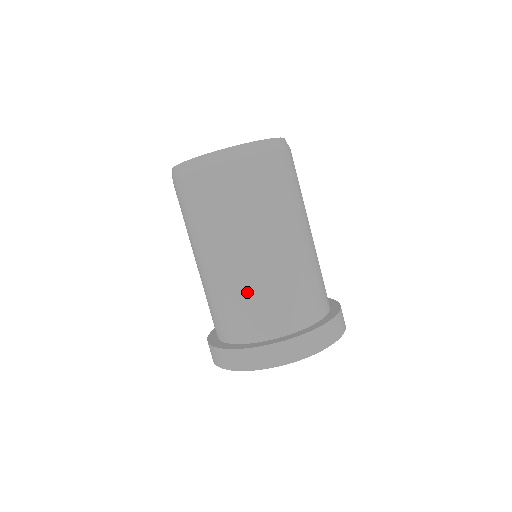
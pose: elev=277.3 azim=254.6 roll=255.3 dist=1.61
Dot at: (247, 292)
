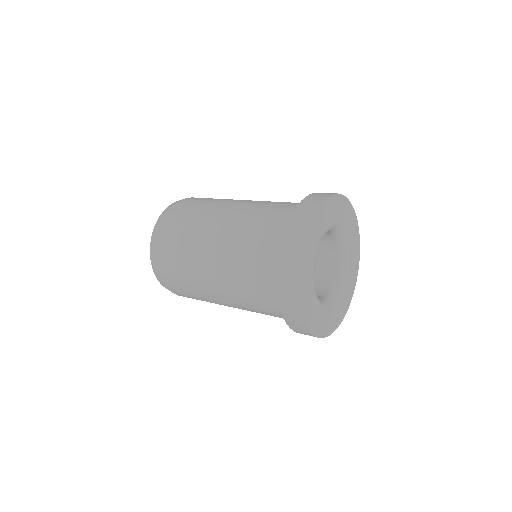
Dot at: (252, 219)
